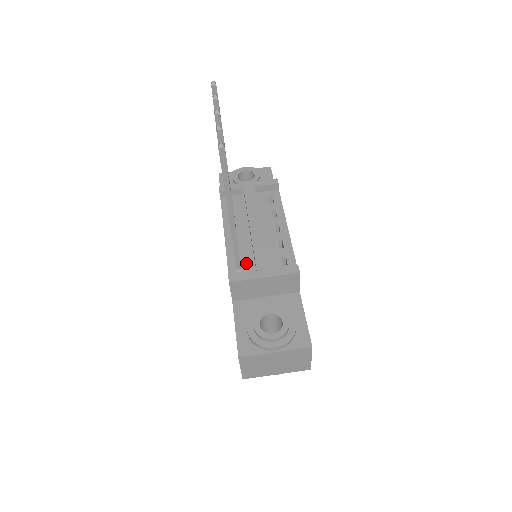
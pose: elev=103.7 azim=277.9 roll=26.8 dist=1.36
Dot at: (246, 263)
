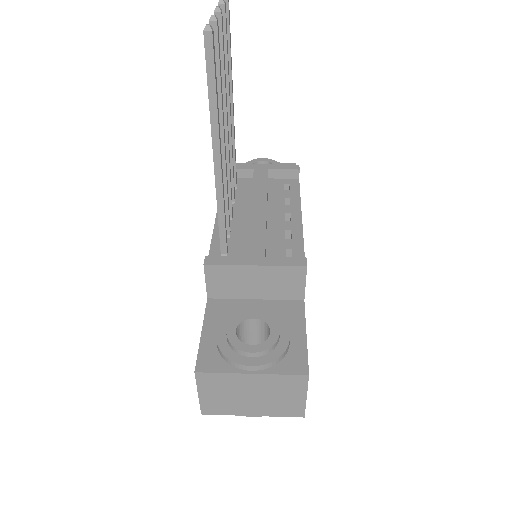
Dot at: (235, 249)
